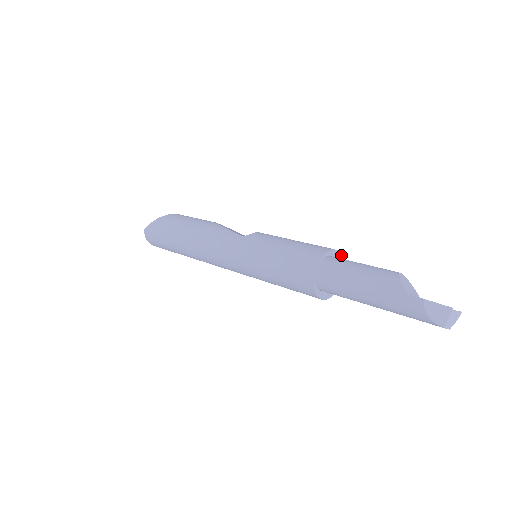
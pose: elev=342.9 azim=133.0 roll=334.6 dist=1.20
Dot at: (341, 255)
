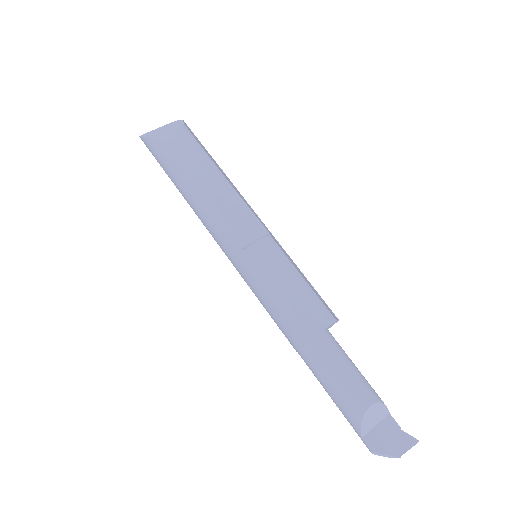
Dot at: (335, 321)
